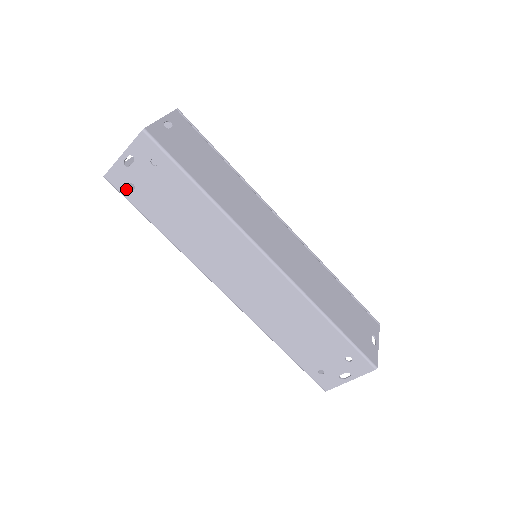
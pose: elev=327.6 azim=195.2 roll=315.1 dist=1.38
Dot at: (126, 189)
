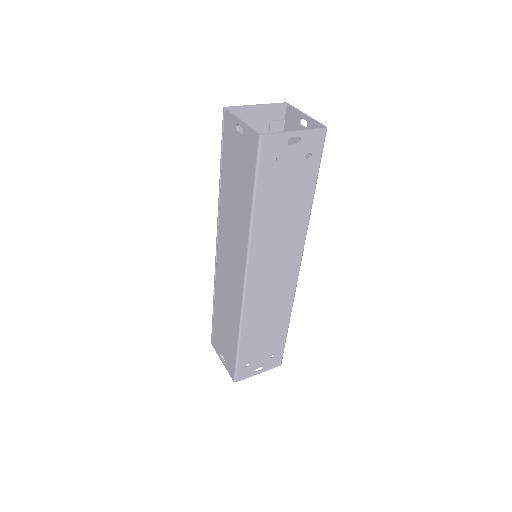
Dot at: (267, 159)
